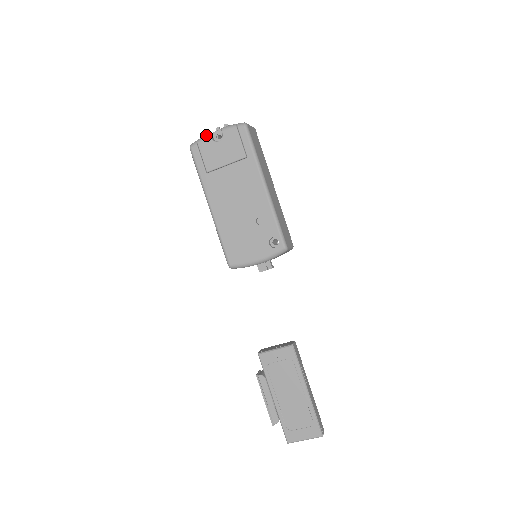
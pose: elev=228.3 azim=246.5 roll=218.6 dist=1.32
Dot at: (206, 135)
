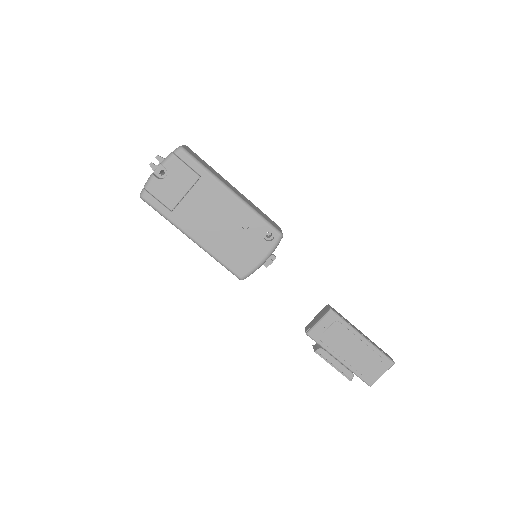
Dot at: (150, 178)
